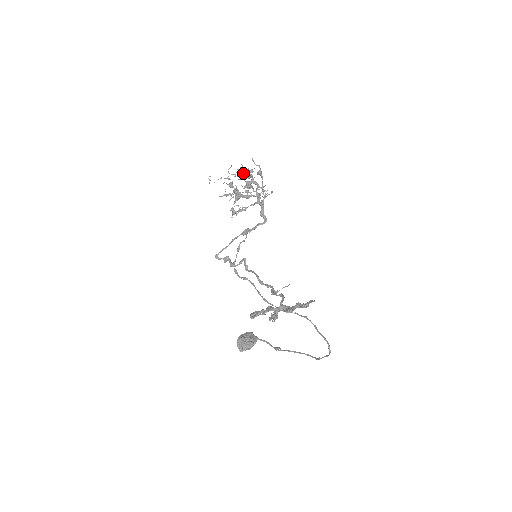
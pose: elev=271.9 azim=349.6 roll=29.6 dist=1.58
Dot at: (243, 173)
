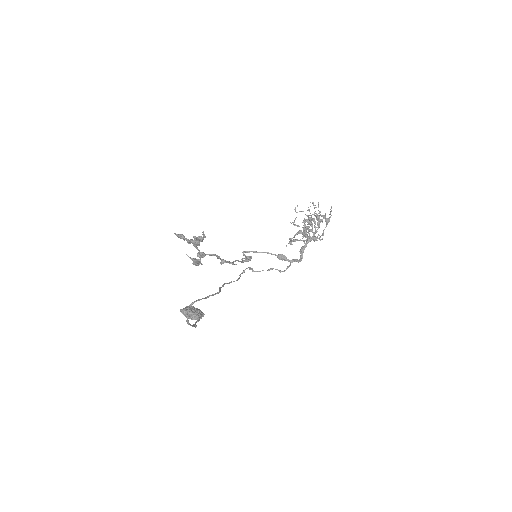
Dot at: (317, 214)
